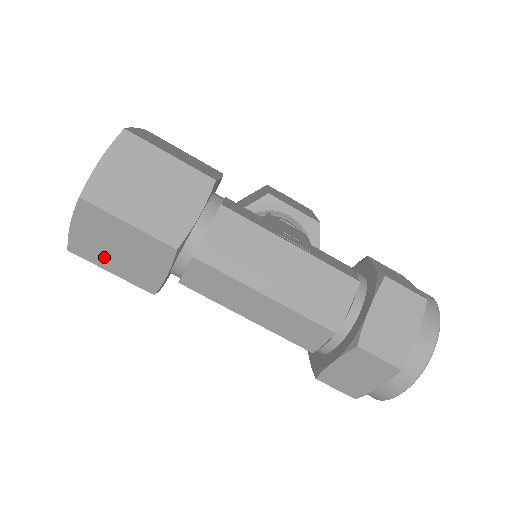
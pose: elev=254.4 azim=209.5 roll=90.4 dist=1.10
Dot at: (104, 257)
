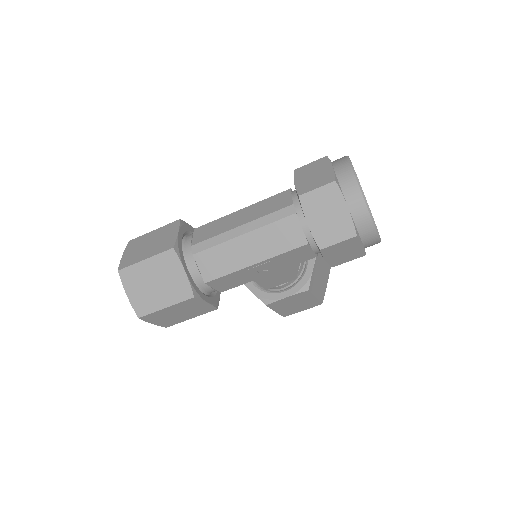
Dot at: (154, 299)
